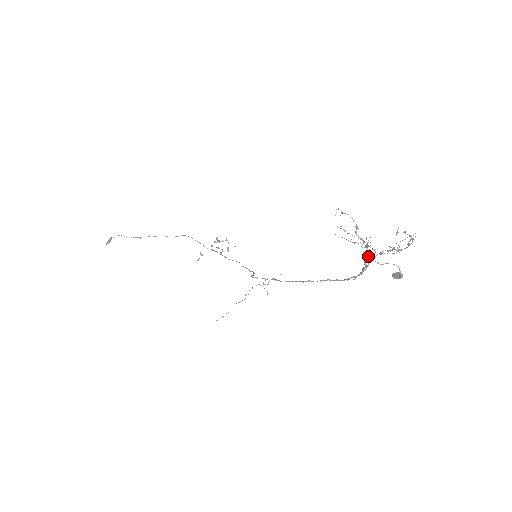
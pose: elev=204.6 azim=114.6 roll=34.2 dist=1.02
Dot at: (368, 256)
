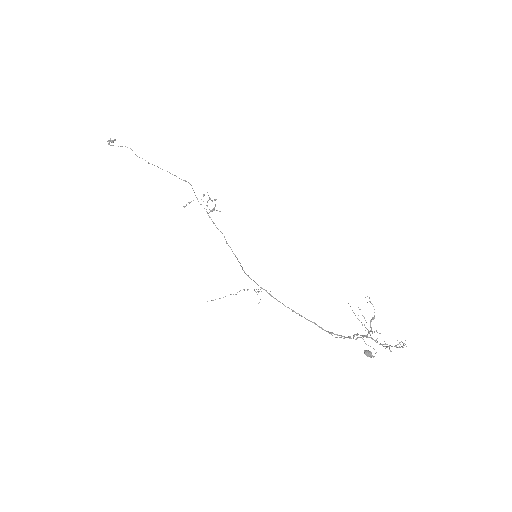
Dot at: (363, 336)
